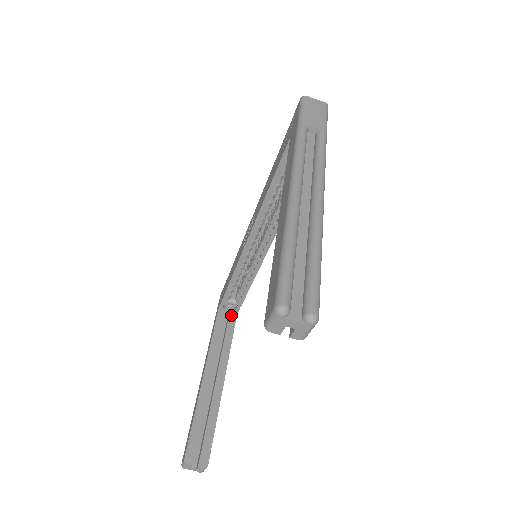
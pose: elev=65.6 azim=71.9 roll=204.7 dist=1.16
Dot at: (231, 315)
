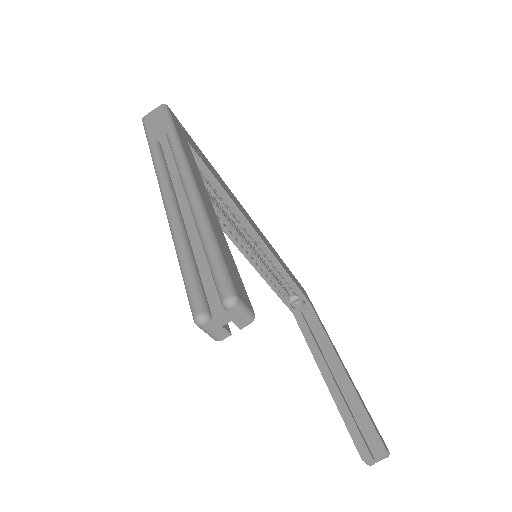
Dot at: (306, 308)
